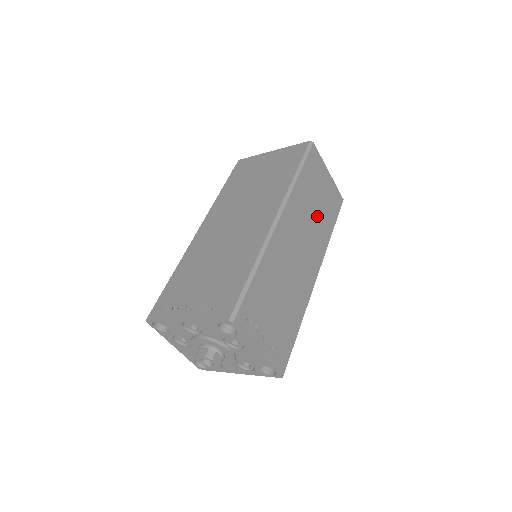
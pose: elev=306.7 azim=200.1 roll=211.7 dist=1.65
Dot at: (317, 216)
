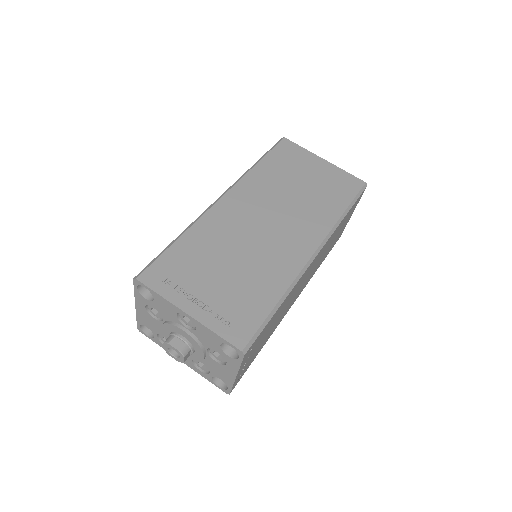
Dot at: occluded
